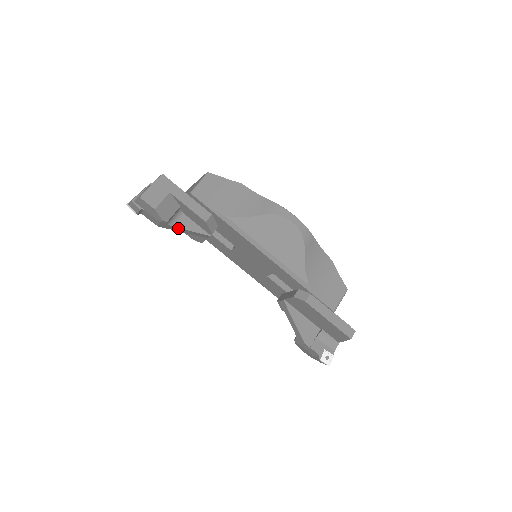
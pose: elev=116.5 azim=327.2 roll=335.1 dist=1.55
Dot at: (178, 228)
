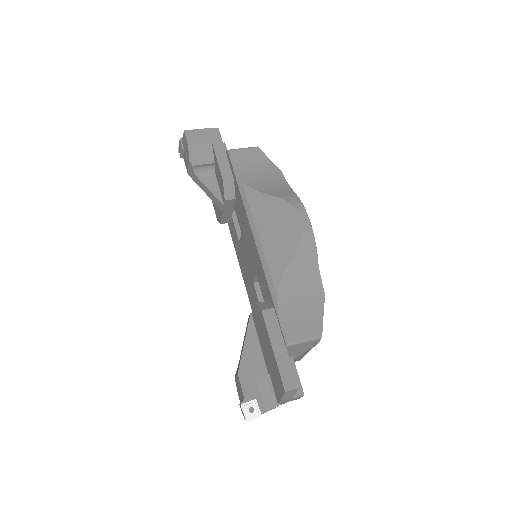
Dot at: (201, 181)
